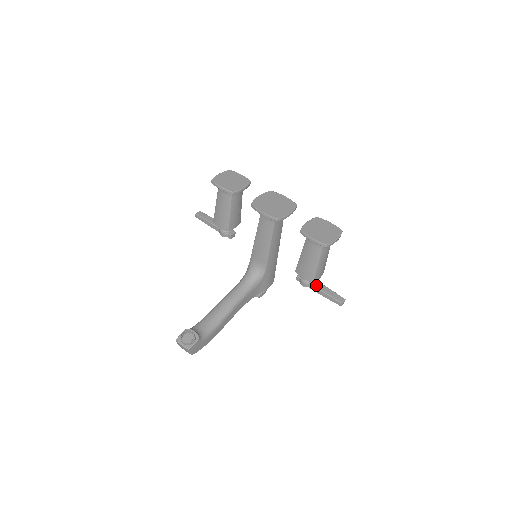
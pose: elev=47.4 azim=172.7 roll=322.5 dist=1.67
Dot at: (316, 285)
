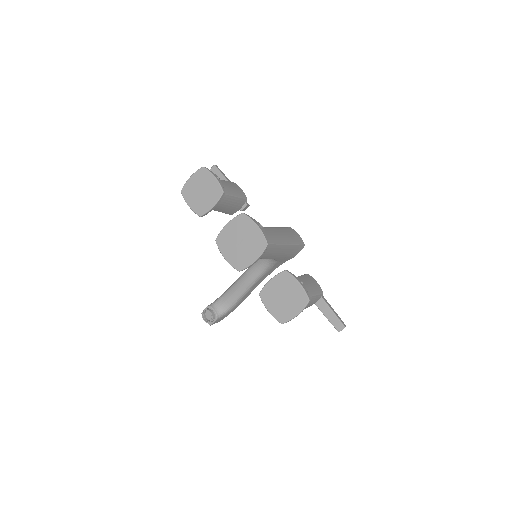
Dot at: (316, 302)
